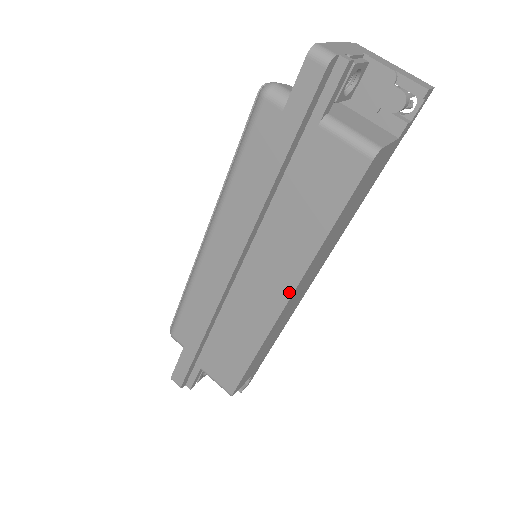
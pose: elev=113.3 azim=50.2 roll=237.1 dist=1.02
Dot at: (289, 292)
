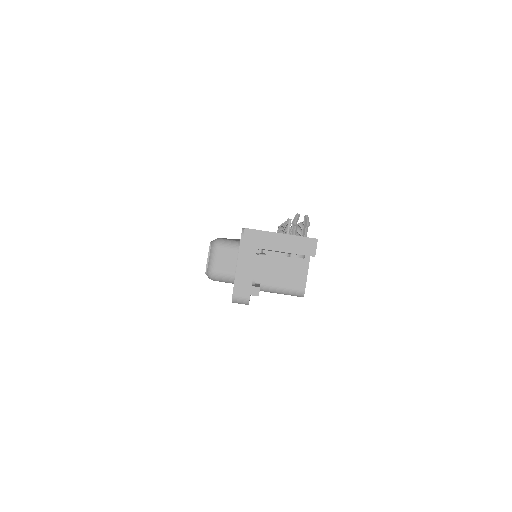
Dot at: occluded
